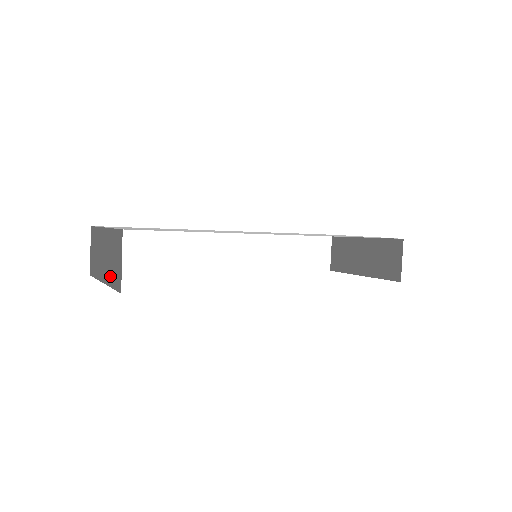
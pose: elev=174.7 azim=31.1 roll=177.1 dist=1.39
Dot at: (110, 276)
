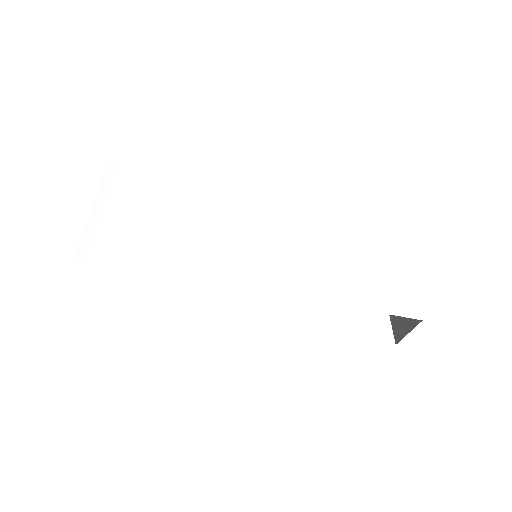
Dot at: occluded
